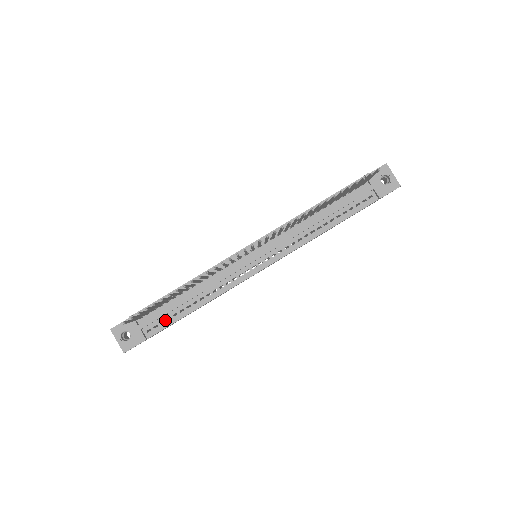
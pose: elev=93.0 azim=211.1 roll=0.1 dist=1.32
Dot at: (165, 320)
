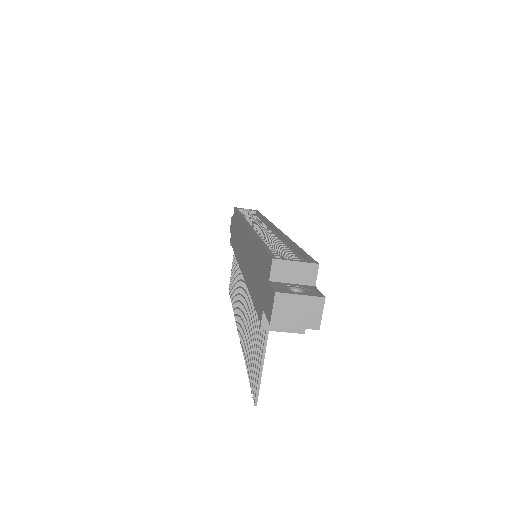
Dot at: occluded
